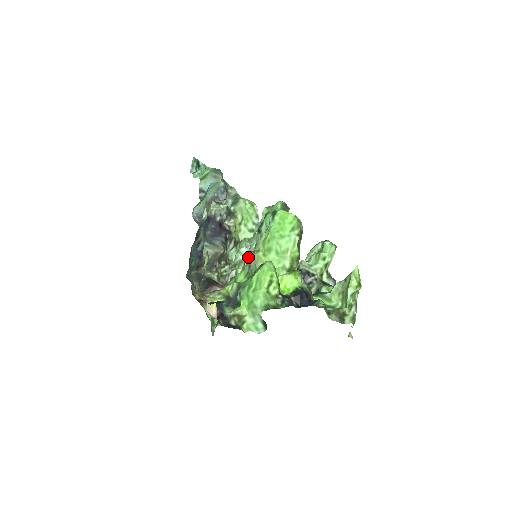
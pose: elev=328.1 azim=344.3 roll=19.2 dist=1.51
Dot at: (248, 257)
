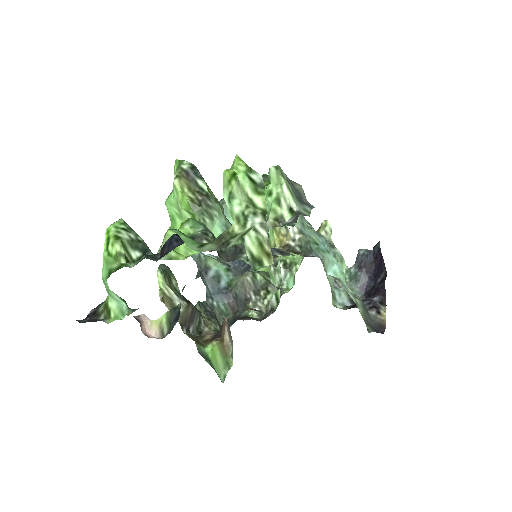
Dot at: occluded
